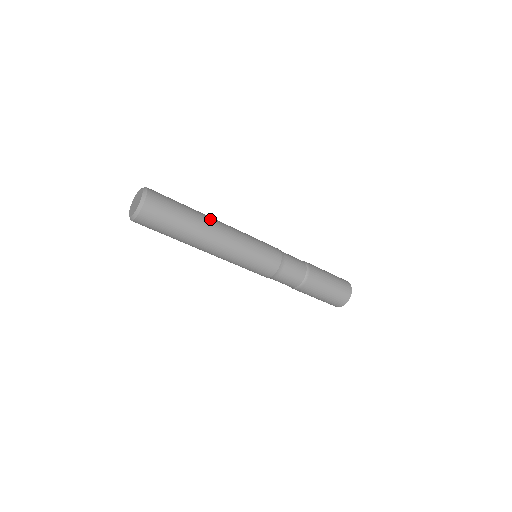
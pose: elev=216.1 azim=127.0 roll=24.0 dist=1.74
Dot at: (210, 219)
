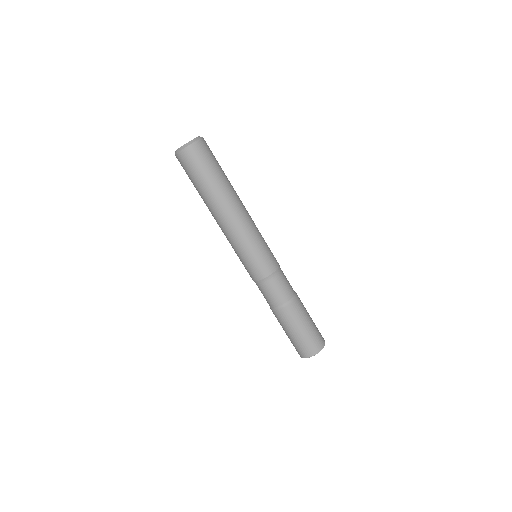
Dot at: occluded
